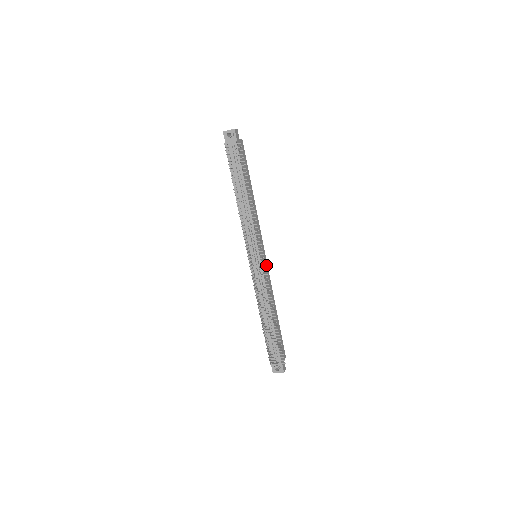
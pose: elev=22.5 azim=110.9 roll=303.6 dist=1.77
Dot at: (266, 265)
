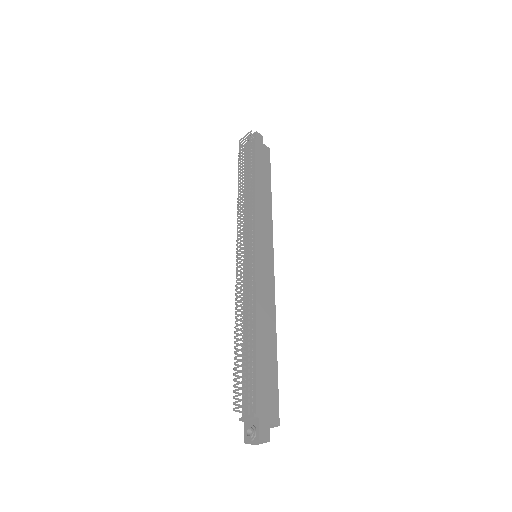
Dot at: (270, 272)
